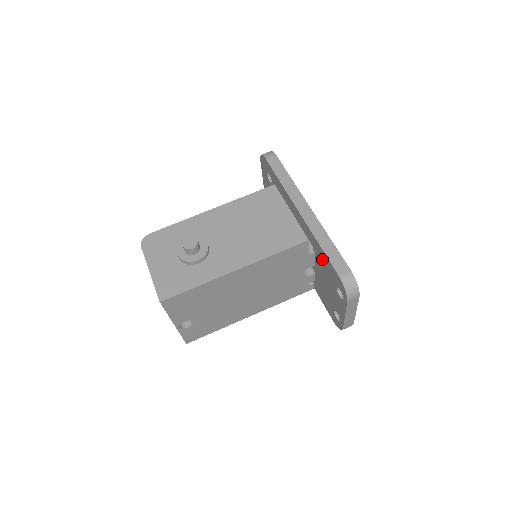
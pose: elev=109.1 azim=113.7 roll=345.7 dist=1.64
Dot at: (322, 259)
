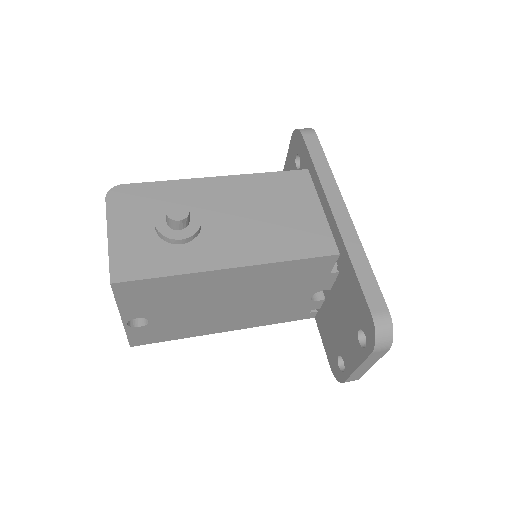
Dot at: (348, 285)
